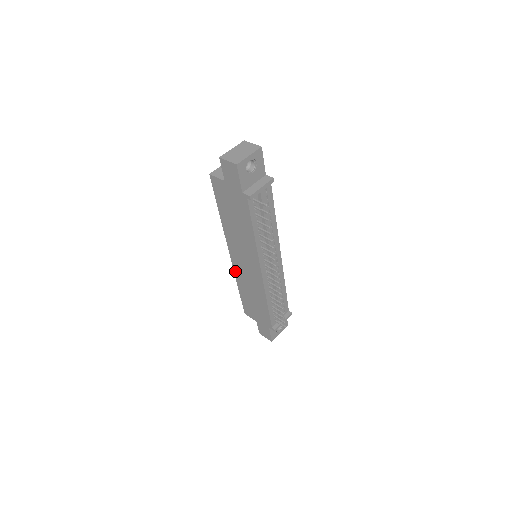
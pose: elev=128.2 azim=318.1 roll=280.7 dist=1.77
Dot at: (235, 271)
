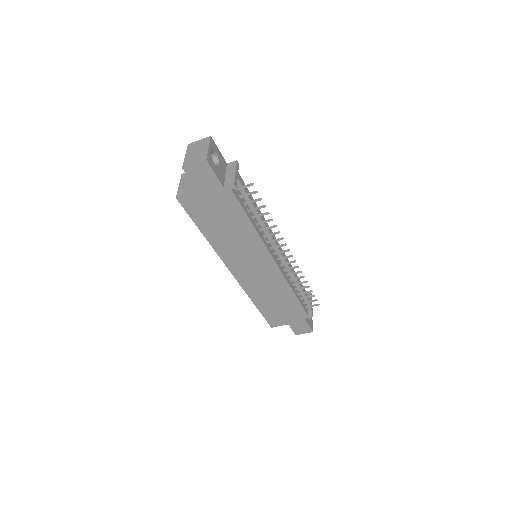
Dot at: (244, 287)
